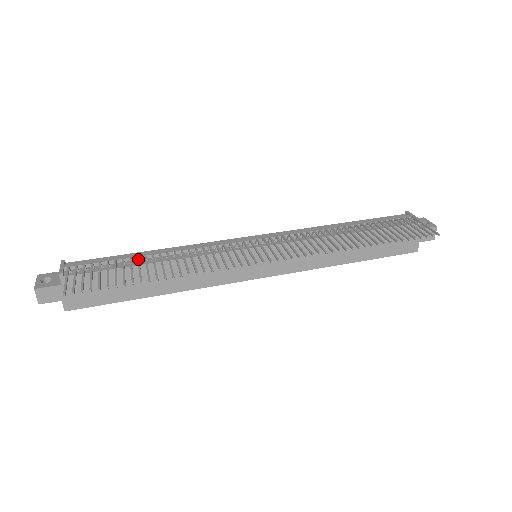
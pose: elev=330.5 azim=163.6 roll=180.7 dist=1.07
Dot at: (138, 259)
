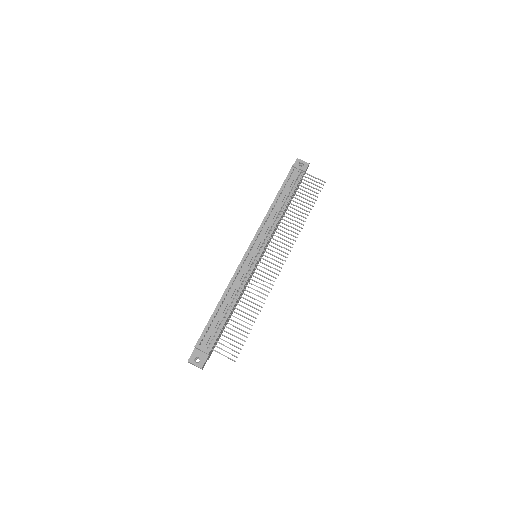
Dot at: (231, 315)
